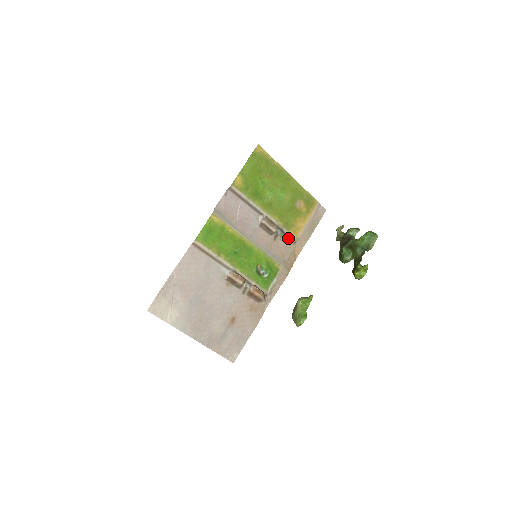
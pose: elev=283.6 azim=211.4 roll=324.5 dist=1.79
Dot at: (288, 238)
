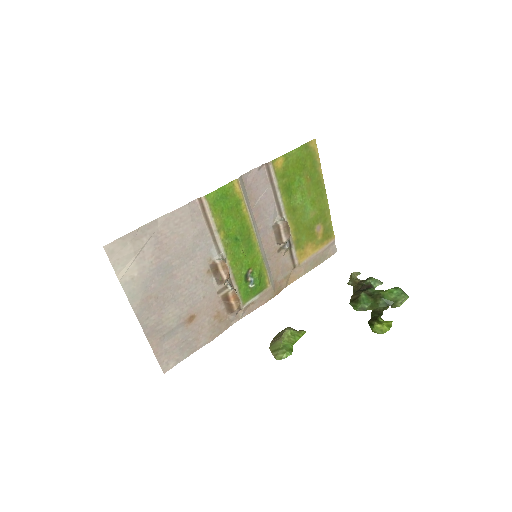
Dot at: (291, 258)
